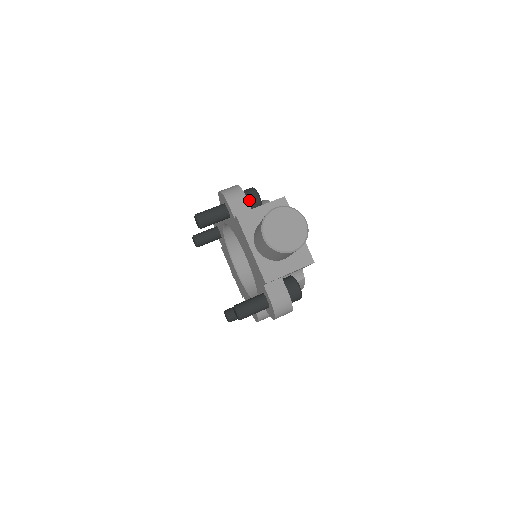
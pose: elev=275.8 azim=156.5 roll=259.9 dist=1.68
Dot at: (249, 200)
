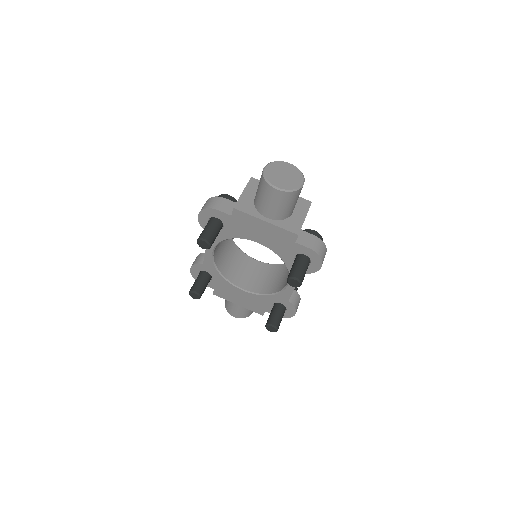
Dot at: occluded
